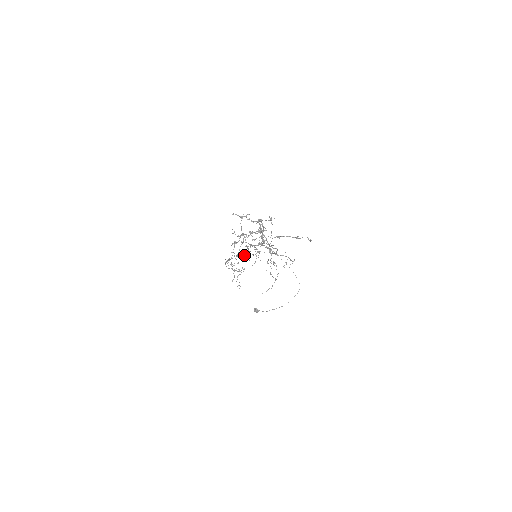
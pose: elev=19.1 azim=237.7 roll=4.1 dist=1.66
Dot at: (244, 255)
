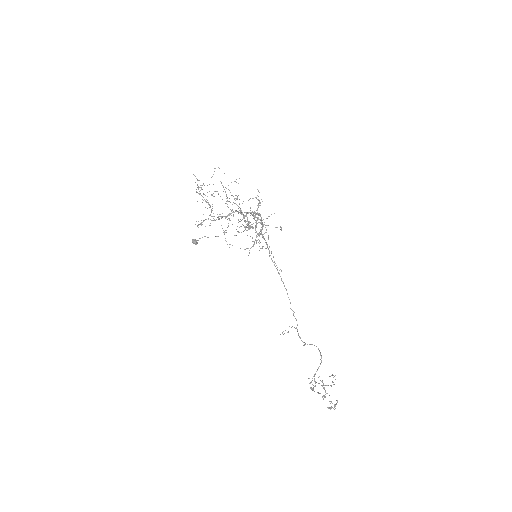
Dot at: occluded
